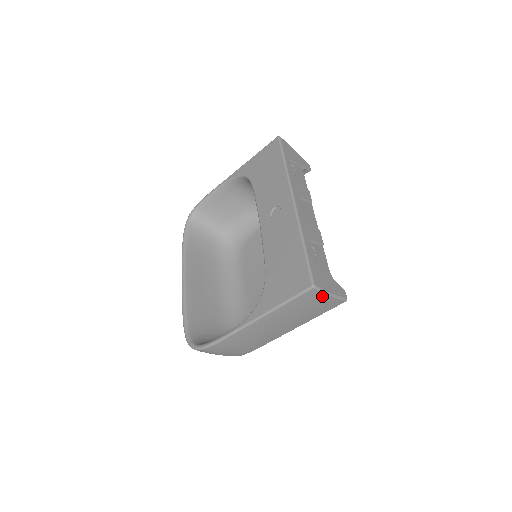
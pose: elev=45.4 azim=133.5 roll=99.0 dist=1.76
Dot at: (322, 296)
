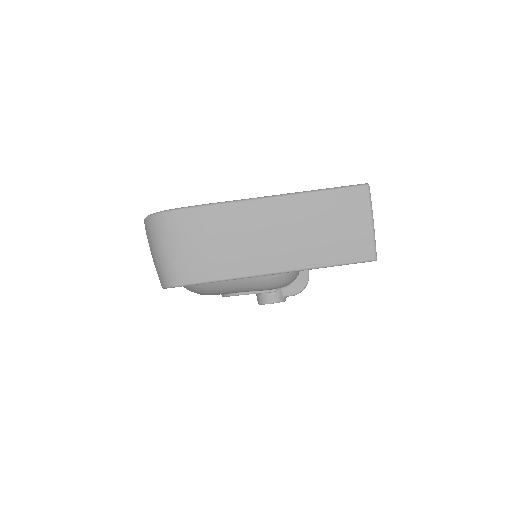
Dot at: (365, 212)
